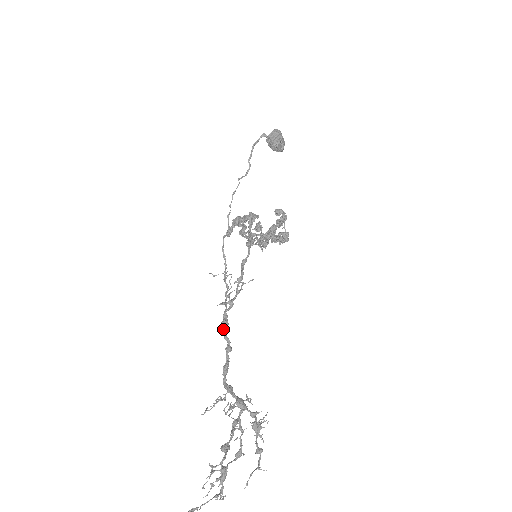
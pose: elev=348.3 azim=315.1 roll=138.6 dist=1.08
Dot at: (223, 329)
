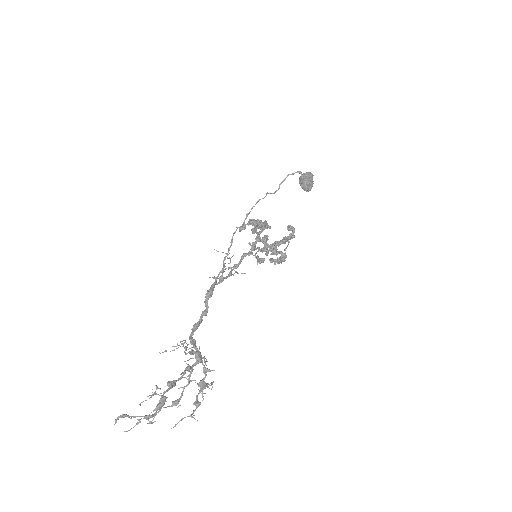
Dot at: (207, 295)
